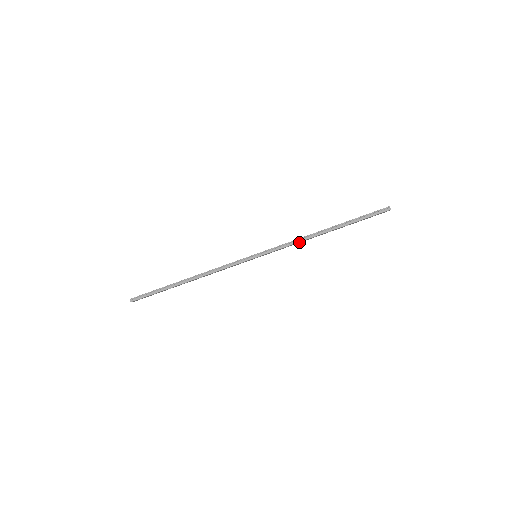
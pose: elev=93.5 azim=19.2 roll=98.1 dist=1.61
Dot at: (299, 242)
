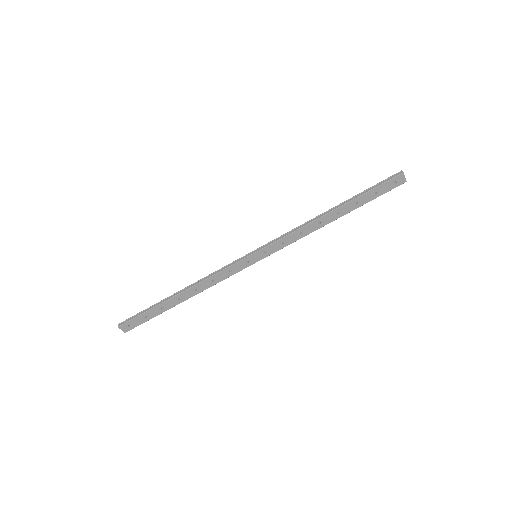
Dot at: (303, 231)
